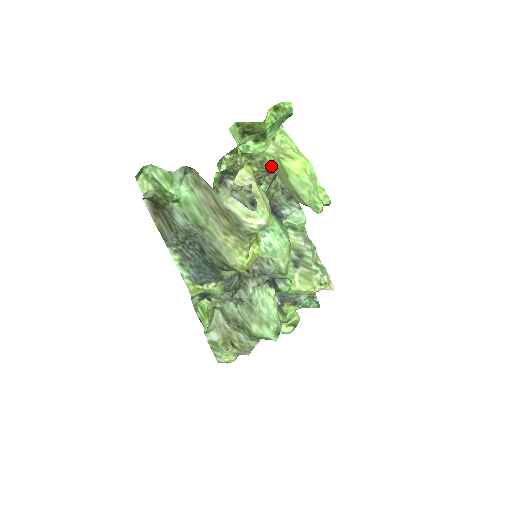
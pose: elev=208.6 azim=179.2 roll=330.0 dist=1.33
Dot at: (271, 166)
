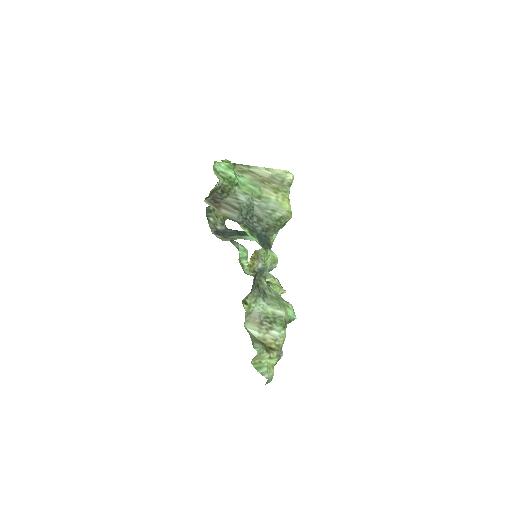
Dot at: occluded
